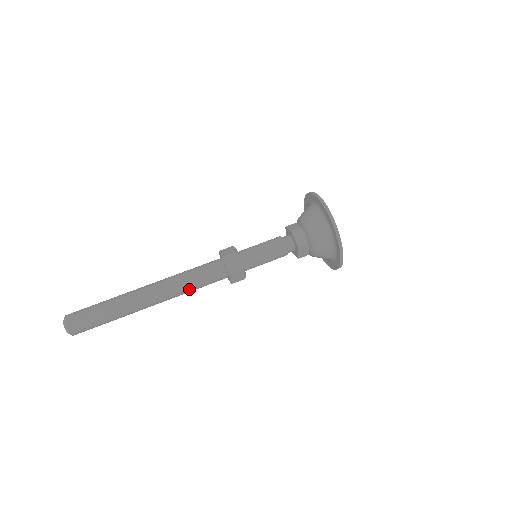
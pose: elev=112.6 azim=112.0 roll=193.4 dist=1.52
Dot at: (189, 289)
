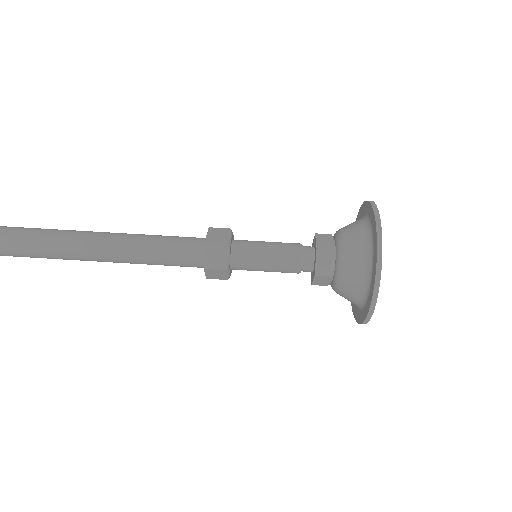
Dot at: (146, 250)
